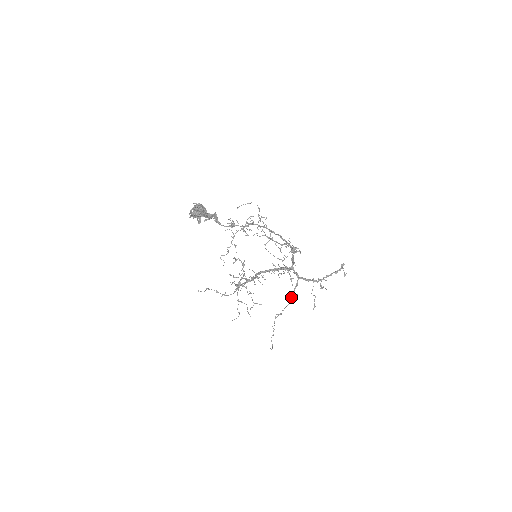
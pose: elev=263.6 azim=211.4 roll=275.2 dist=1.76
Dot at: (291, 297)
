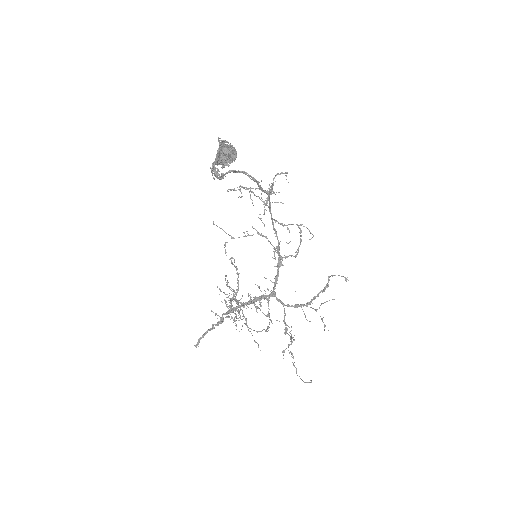
Dot at: (285, 329)
